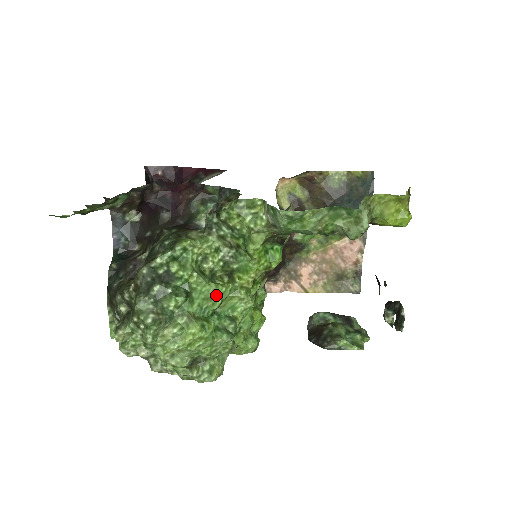
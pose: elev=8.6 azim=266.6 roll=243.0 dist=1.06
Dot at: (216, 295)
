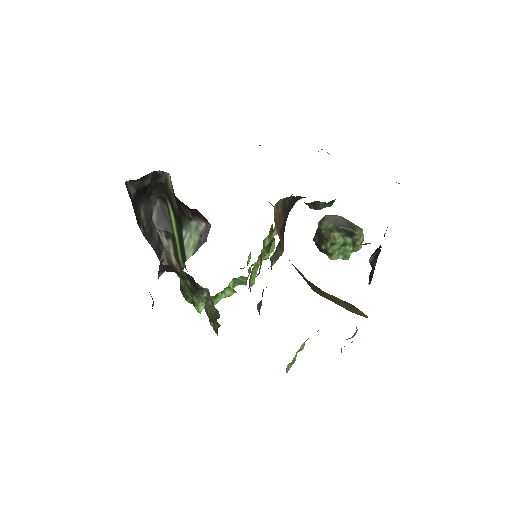
Dot at: occluded
